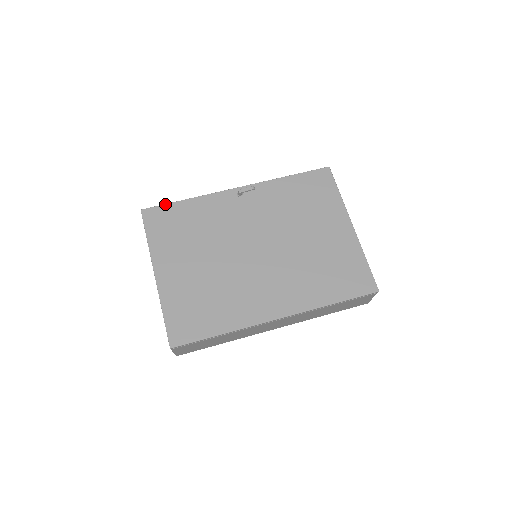
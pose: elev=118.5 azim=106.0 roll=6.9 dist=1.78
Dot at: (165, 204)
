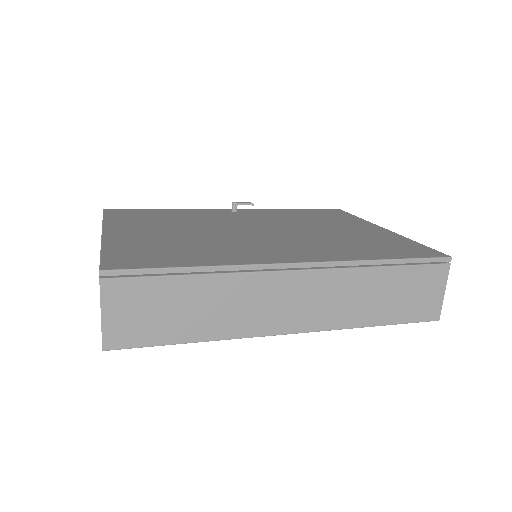
Dot at: (137, 209)
